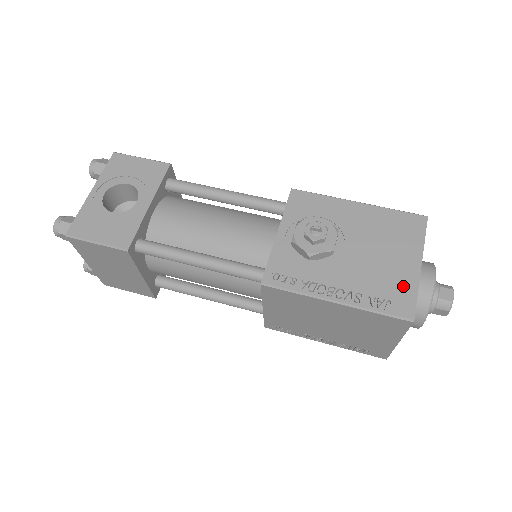
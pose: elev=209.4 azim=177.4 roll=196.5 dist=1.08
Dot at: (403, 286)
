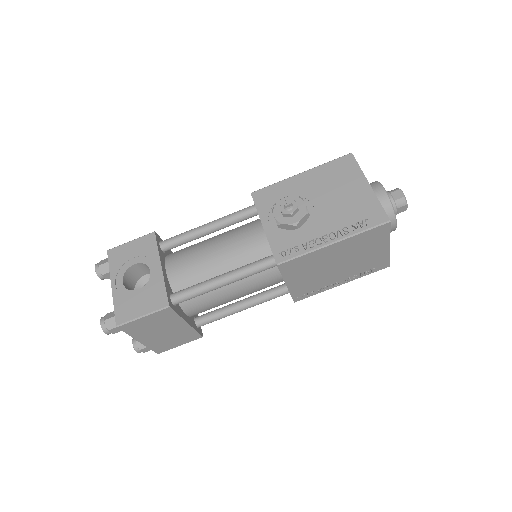
Dot at: (368, 205)
